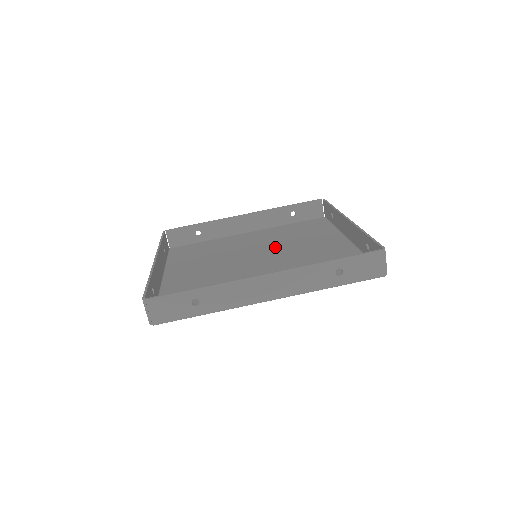
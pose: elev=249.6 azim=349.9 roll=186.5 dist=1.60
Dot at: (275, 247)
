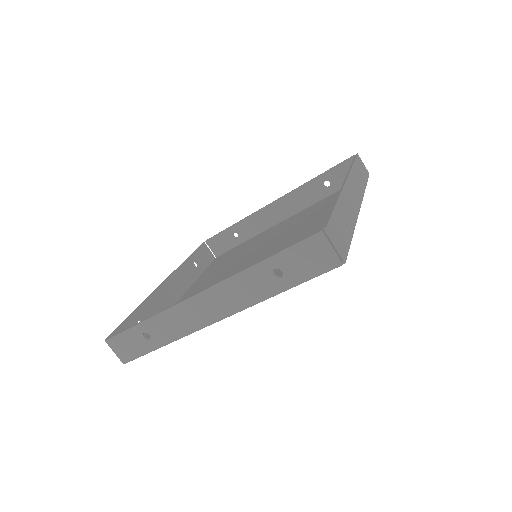
Dot at: (285, 237)
